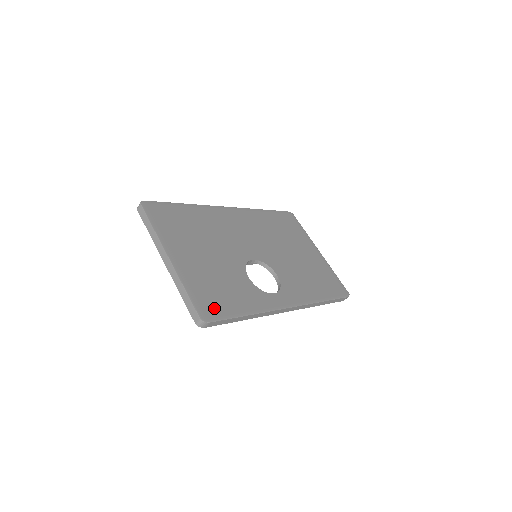
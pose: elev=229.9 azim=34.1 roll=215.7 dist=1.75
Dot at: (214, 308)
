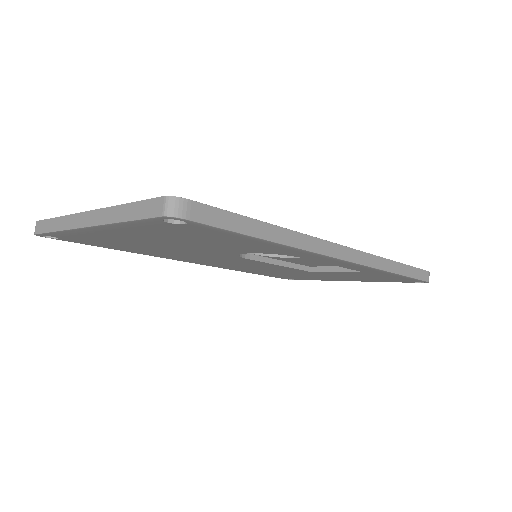
Dot at: occluded
